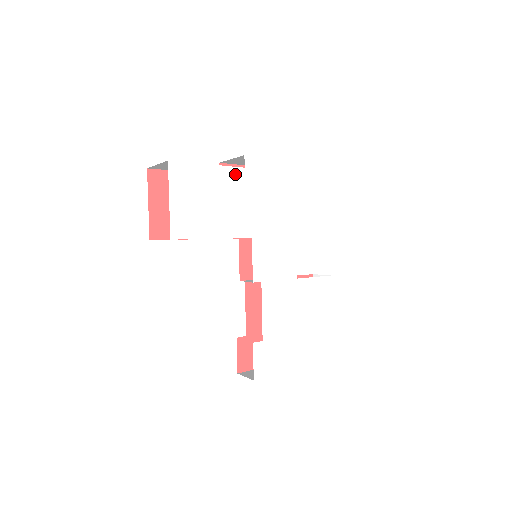
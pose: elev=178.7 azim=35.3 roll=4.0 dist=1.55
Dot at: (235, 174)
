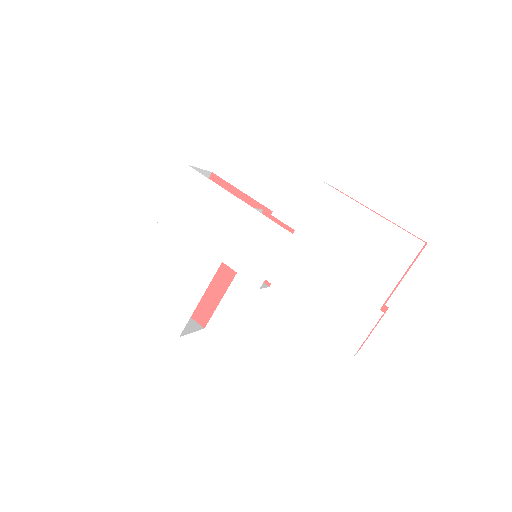
Dot at: (166, 242)
